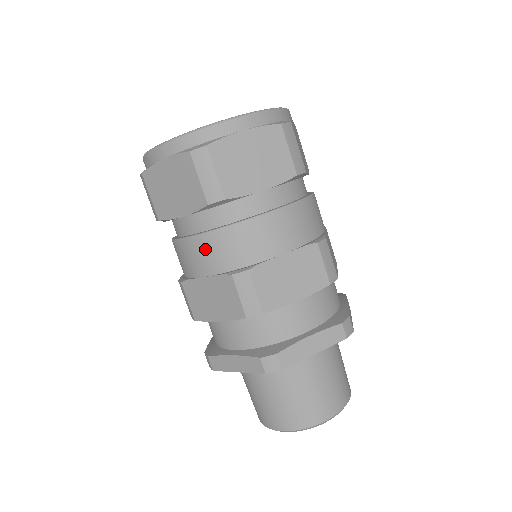
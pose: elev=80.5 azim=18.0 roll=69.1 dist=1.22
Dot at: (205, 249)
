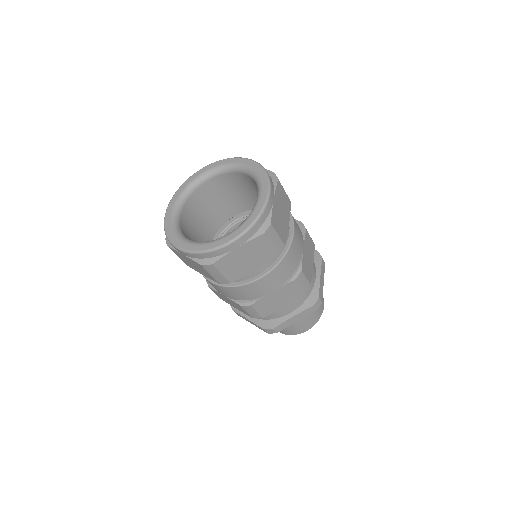
Dot at: (273, 278)
